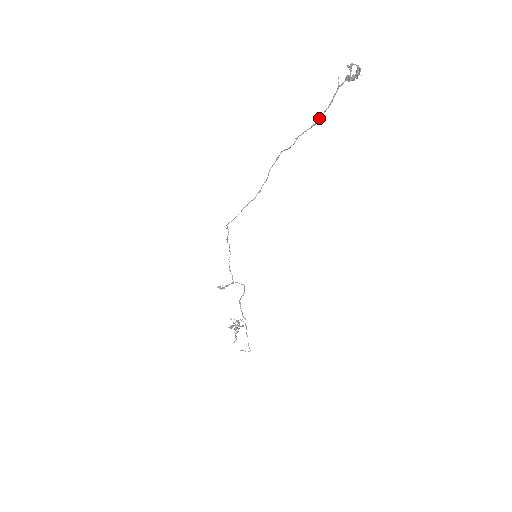
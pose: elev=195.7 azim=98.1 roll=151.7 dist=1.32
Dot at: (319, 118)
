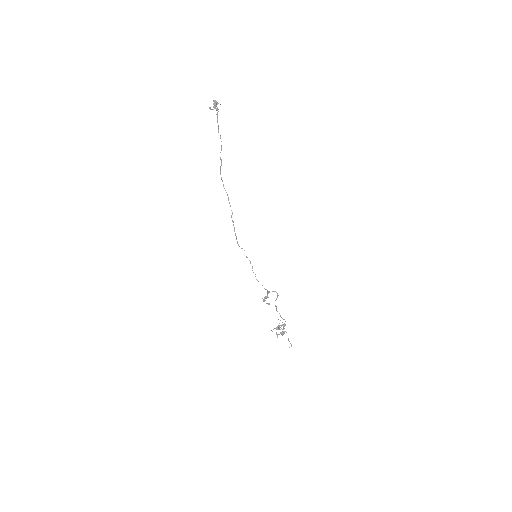
Dot at: occluded
